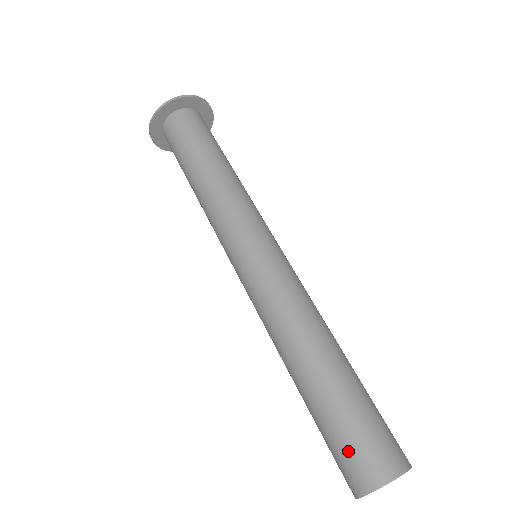
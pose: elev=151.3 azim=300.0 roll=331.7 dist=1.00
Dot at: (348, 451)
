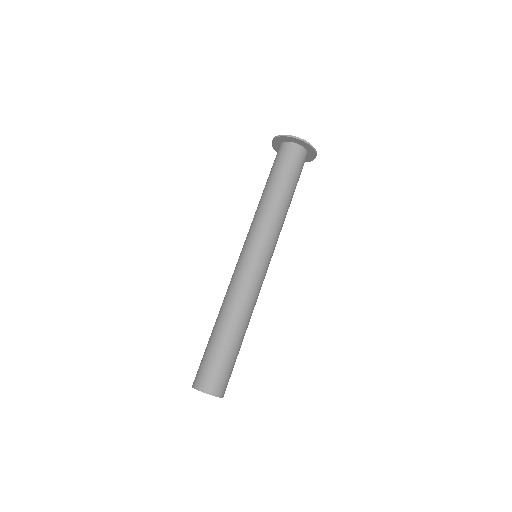
Dot at: (200, 367)
